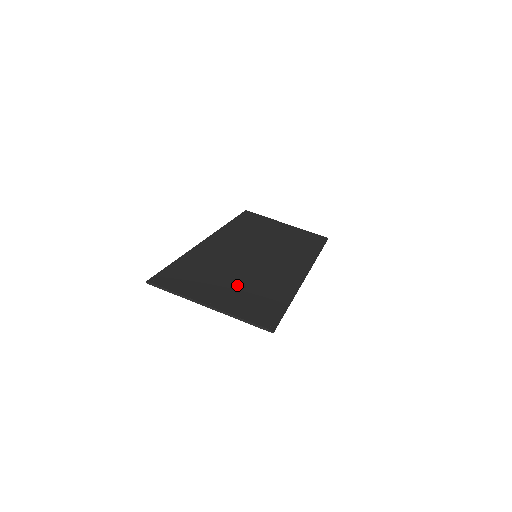
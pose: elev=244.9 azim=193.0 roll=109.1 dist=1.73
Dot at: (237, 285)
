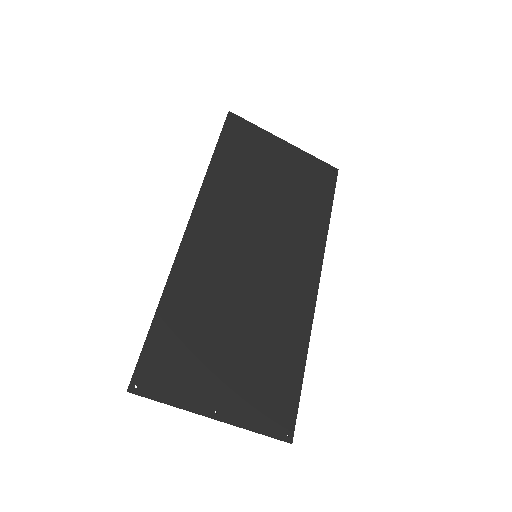
Dot at: (242, 351)
